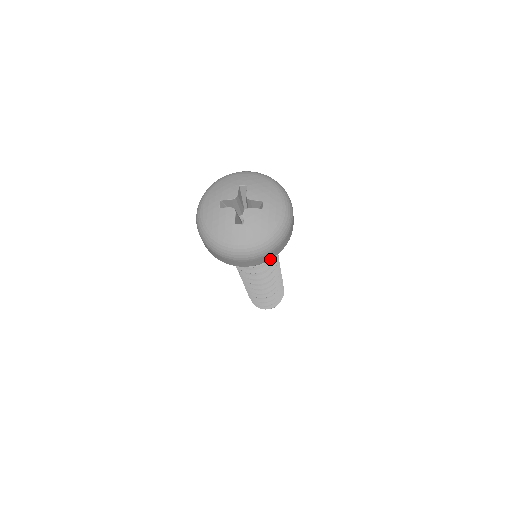
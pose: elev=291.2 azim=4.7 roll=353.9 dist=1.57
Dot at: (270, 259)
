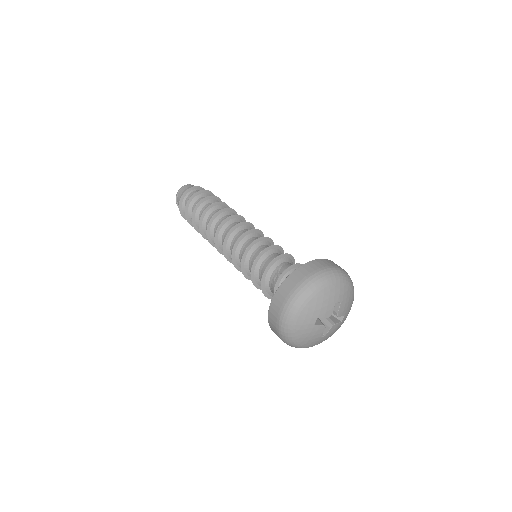
Dot at: occluded
